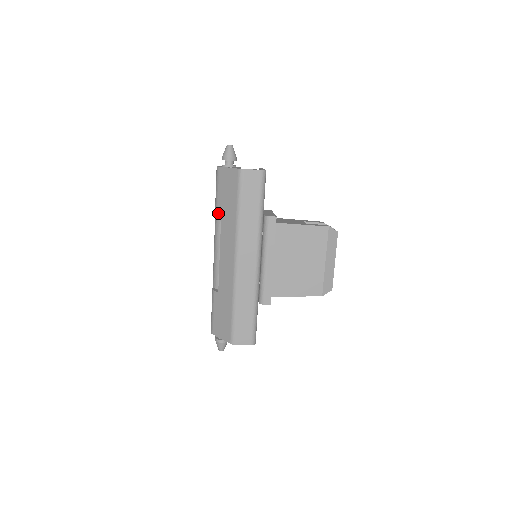
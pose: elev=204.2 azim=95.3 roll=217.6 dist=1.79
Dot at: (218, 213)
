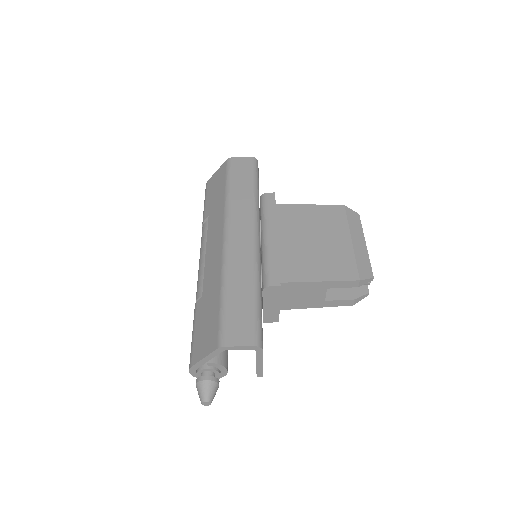
Dot at: (205, 216)
